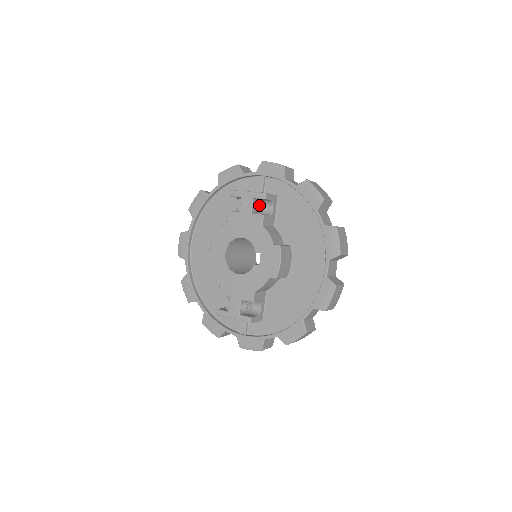
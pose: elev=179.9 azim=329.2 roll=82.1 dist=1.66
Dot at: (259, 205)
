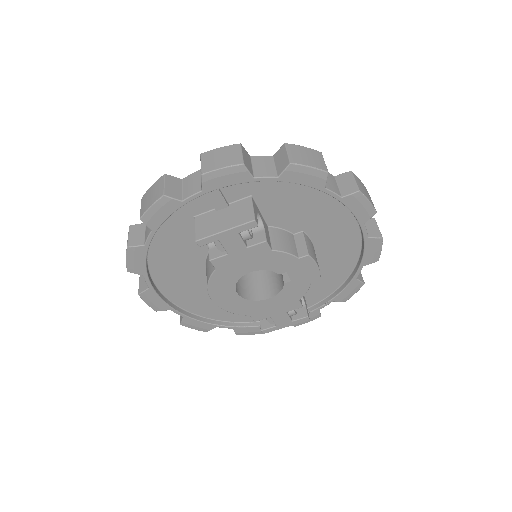
Dot at: (249, 232)
